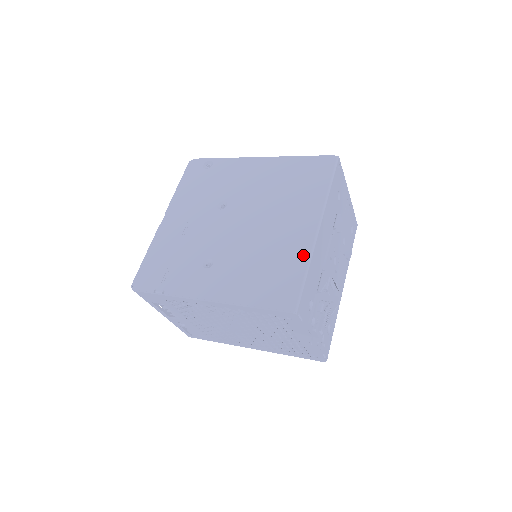
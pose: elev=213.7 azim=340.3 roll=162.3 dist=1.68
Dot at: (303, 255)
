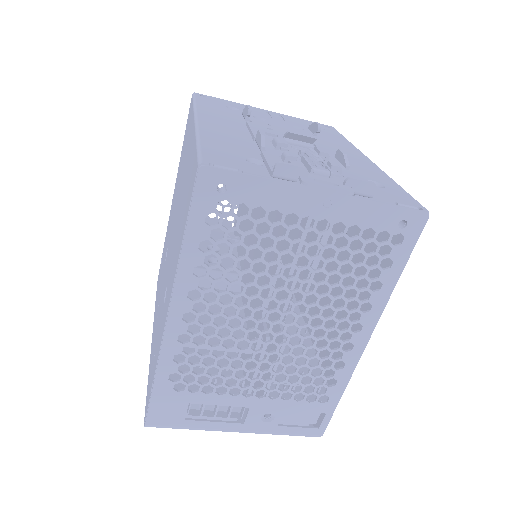
Dot at: (192, 145)
